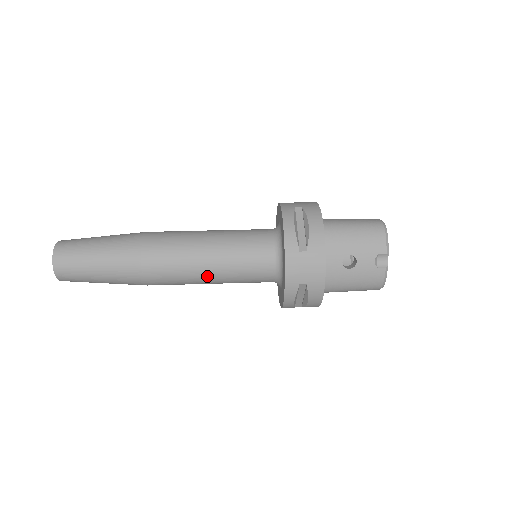
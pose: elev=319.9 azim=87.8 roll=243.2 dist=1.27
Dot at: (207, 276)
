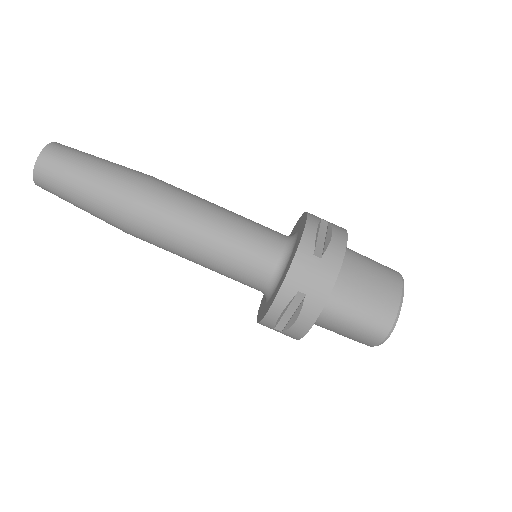
Dot at: occluded
